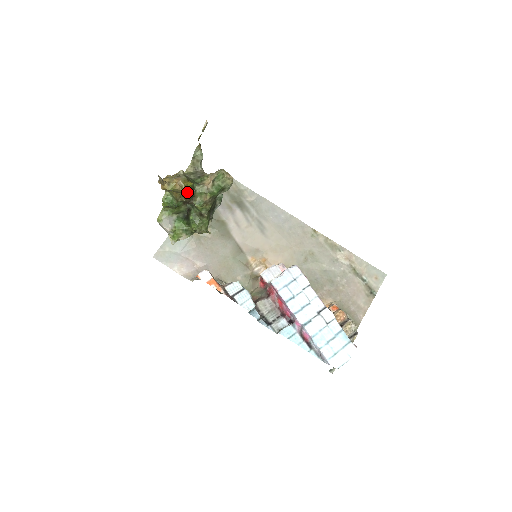
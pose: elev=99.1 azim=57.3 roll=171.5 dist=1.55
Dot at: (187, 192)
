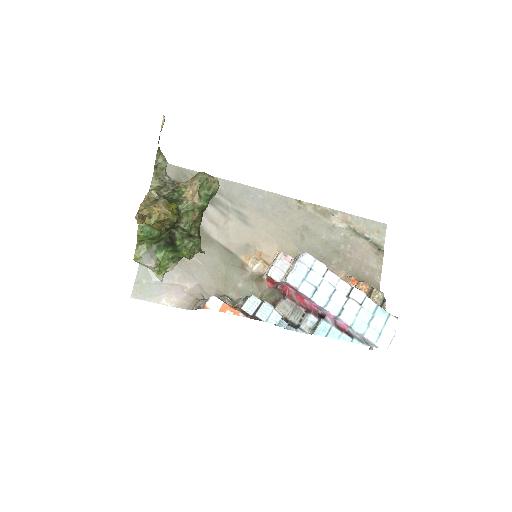
Dot at: (174, 218)
